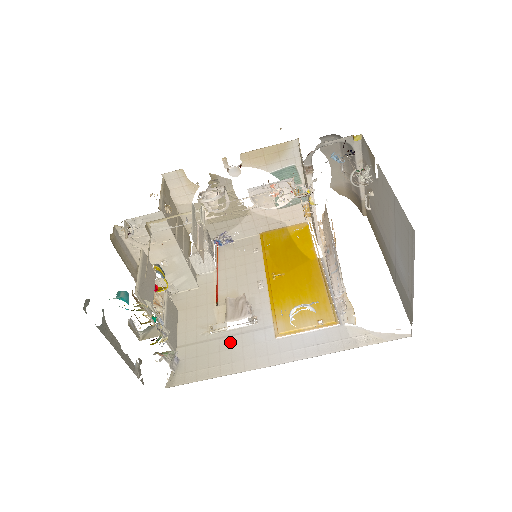
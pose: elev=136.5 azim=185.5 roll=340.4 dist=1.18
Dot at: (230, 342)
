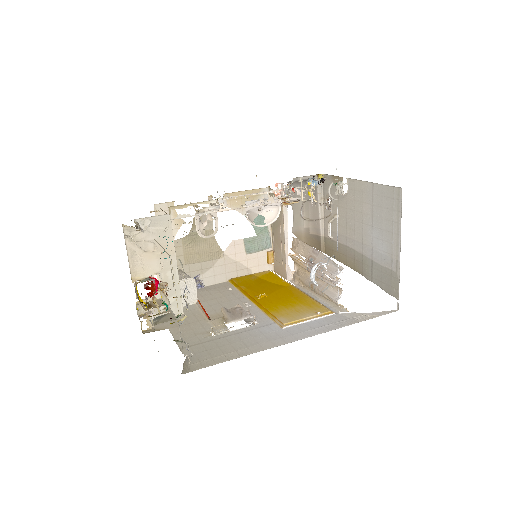
Dot at: (238, 337)
